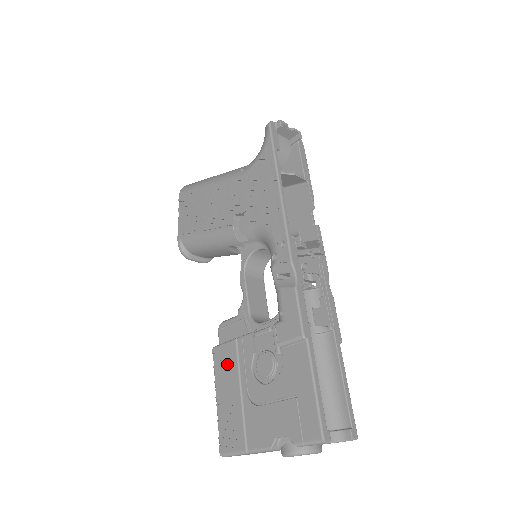
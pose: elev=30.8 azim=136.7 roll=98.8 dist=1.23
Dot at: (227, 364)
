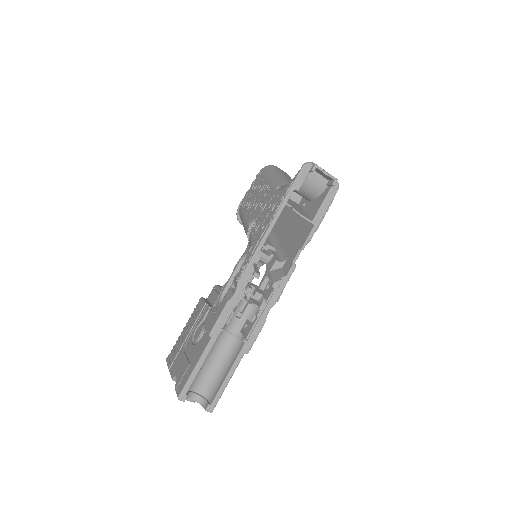
Dot at: (196, 314)
